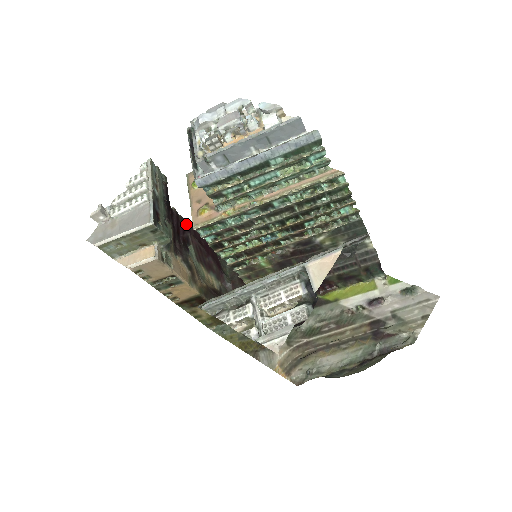
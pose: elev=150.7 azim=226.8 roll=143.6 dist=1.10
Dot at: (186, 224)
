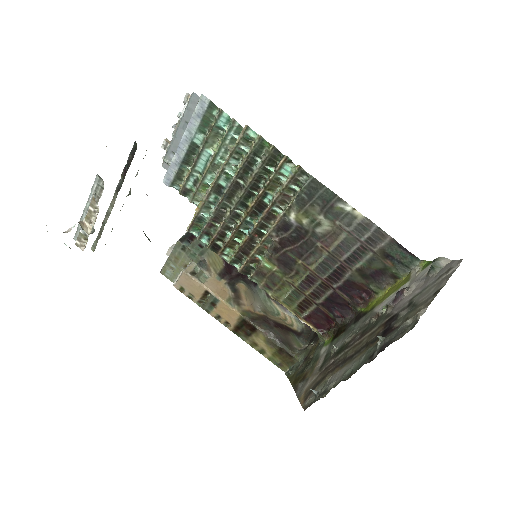
Dot at: occluded
